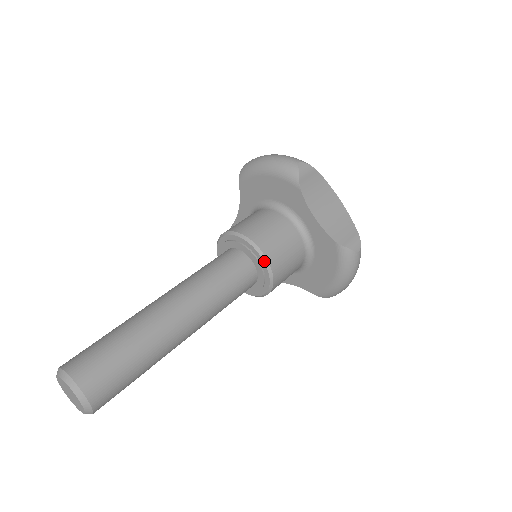
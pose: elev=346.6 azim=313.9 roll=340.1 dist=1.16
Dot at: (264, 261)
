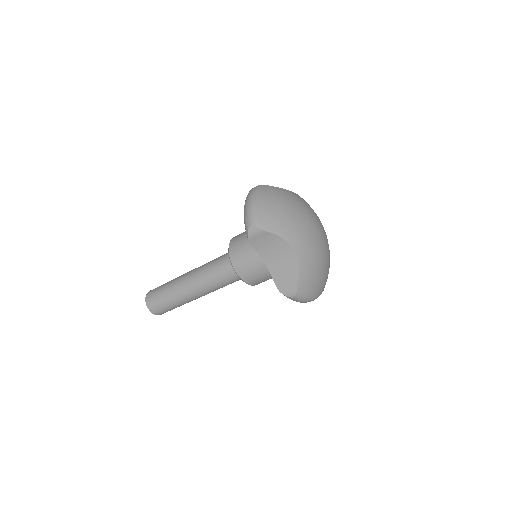
Dot at: (238, 275)
